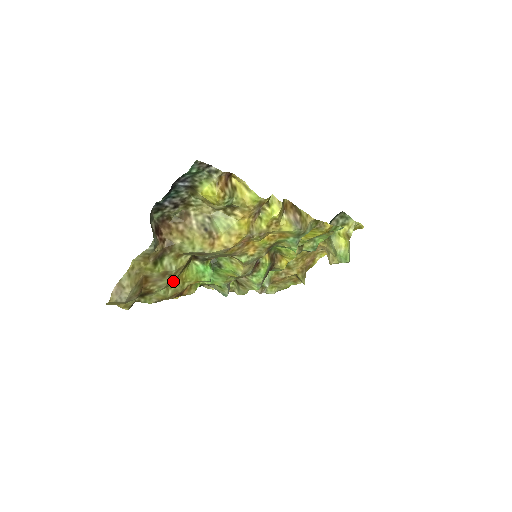
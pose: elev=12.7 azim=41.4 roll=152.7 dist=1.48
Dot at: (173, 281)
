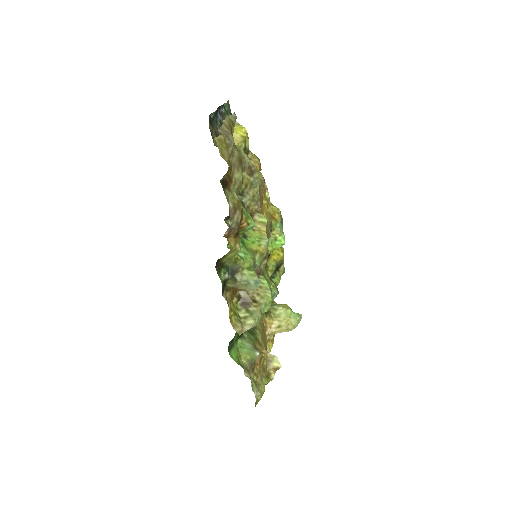
Dot at: occluded
